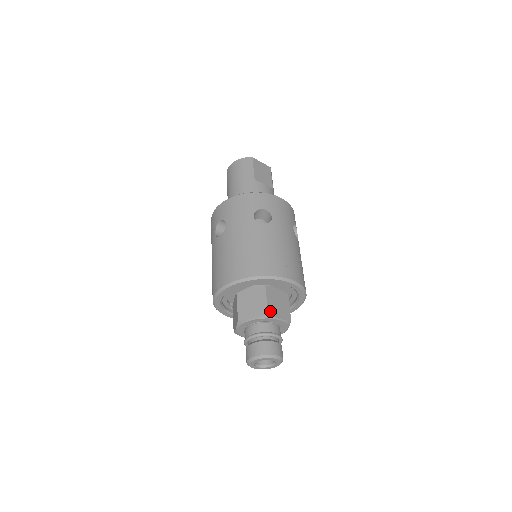
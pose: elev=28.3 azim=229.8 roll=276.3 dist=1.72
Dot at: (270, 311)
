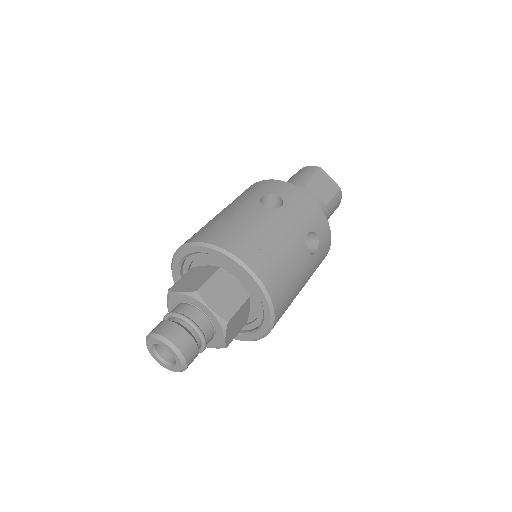
Dot at: (202, 291)
